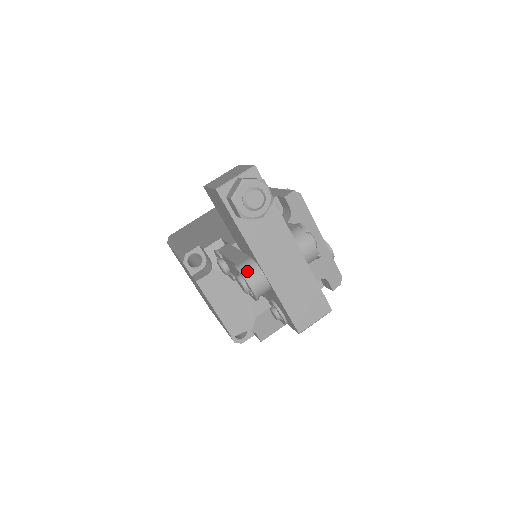
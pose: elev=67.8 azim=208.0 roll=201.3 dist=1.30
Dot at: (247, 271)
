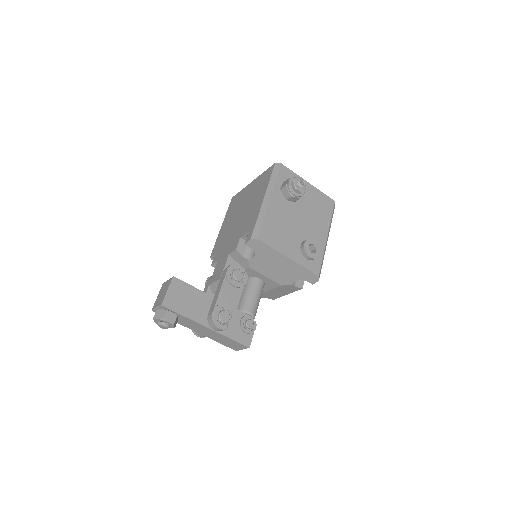
Dot at: occluded
